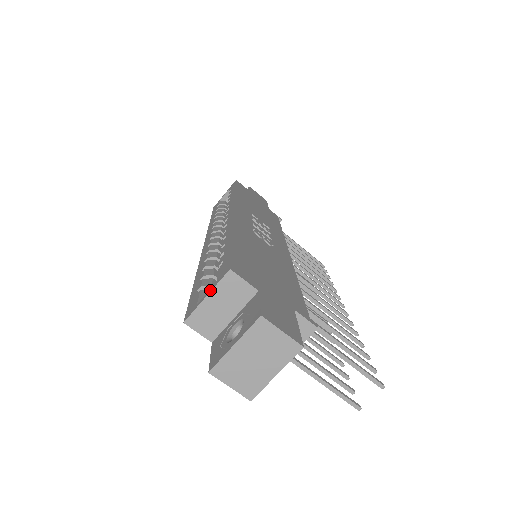
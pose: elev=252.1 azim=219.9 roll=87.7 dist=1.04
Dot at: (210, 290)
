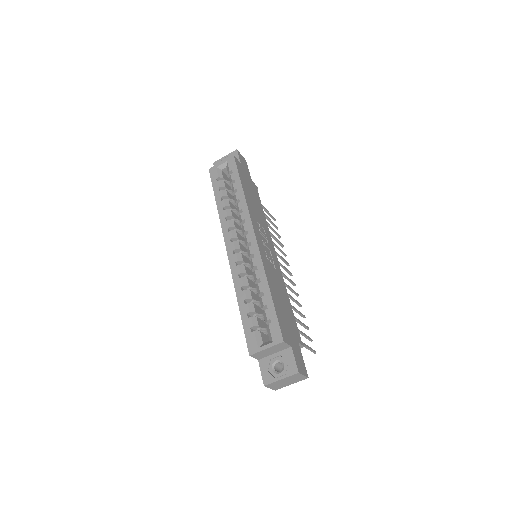
Dot at: (269, 346)
